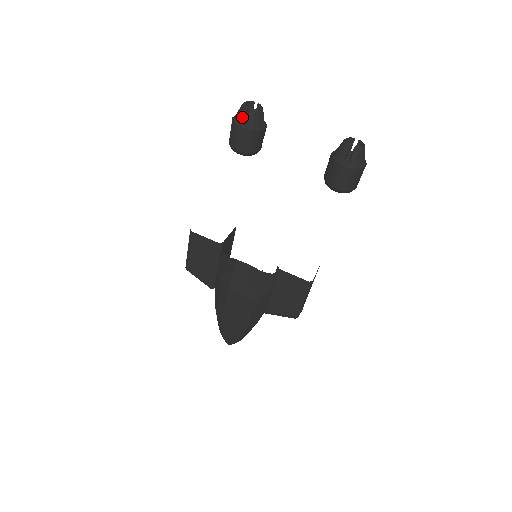
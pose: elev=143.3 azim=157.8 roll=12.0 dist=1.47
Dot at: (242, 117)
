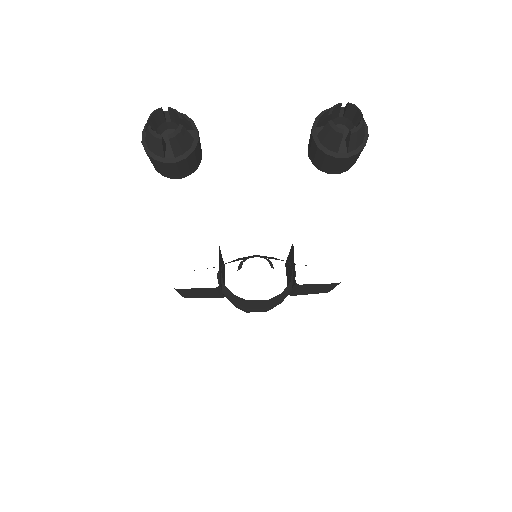
Dot at: (160, 150)
